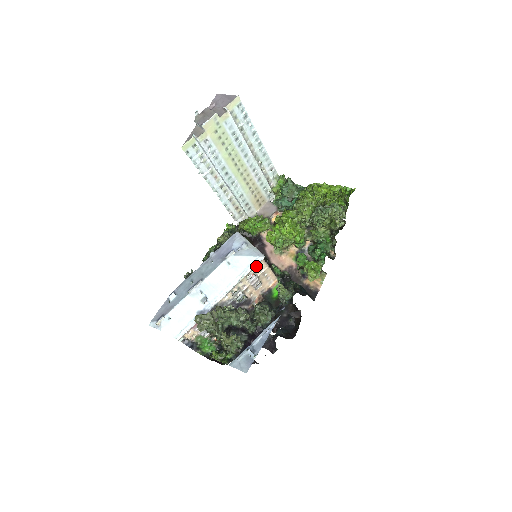
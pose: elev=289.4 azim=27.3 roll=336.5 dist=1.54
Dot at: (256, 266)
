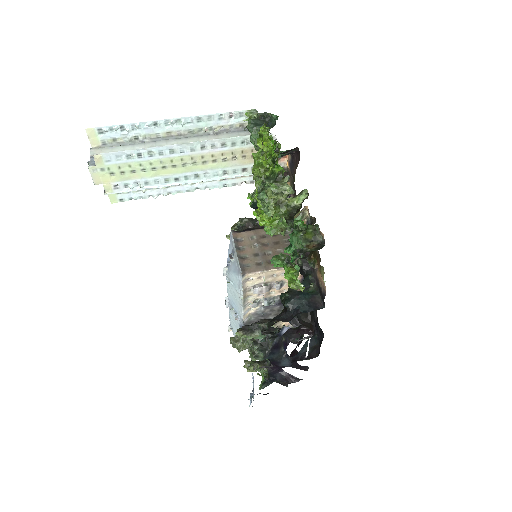
Dot at: (247, 281)
